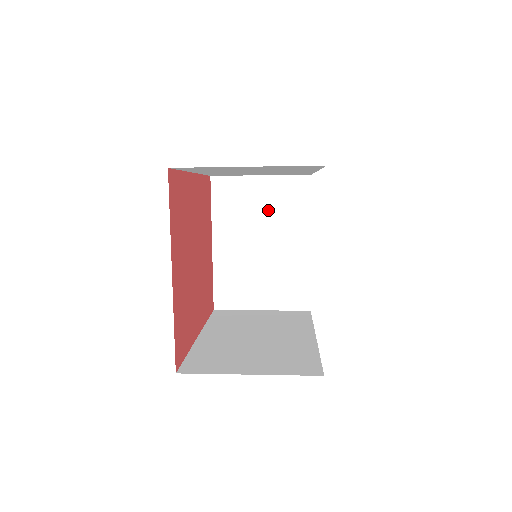
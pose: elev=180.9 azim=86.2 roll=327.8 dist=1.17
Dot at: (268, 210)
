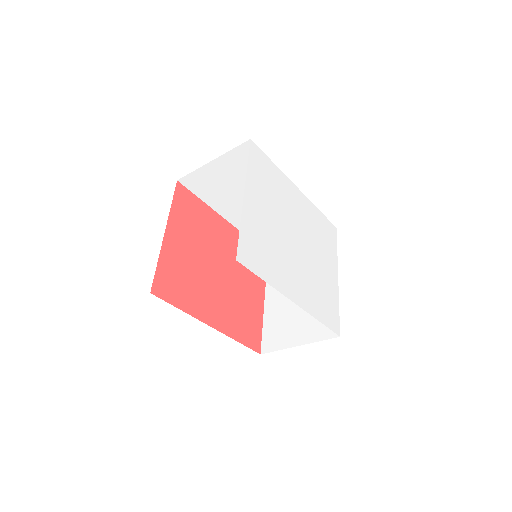
Dot at: occluded
